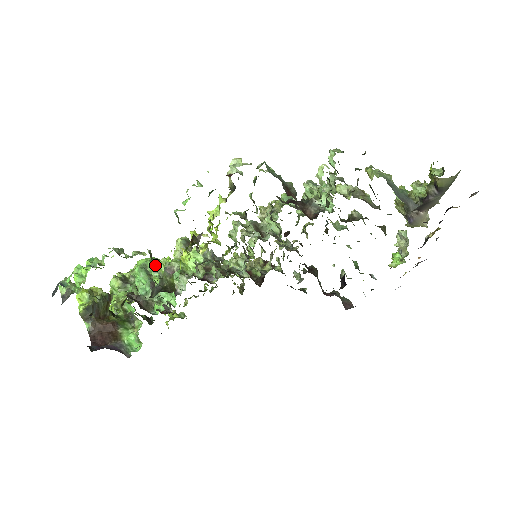
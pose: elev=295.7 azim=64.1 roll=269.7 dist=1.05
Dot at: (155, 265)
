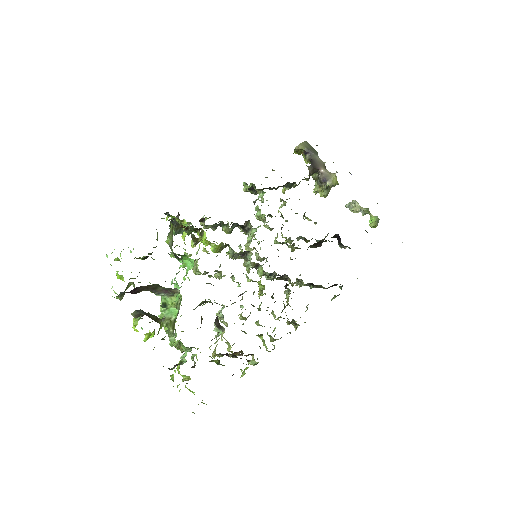
Dot at: occluded
